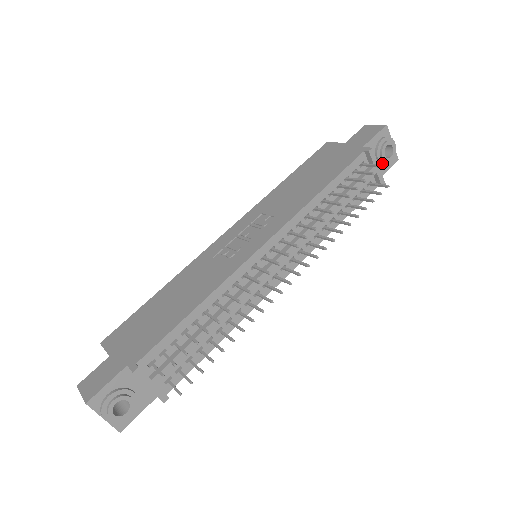
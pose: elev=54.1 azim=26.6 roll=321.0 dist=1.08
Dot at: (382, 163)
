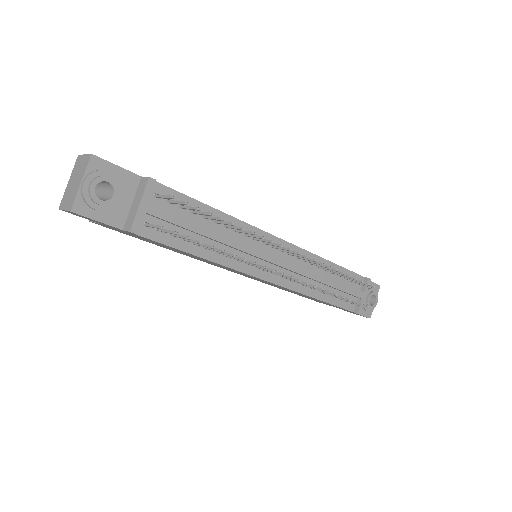
Dot at: (364, 303)
